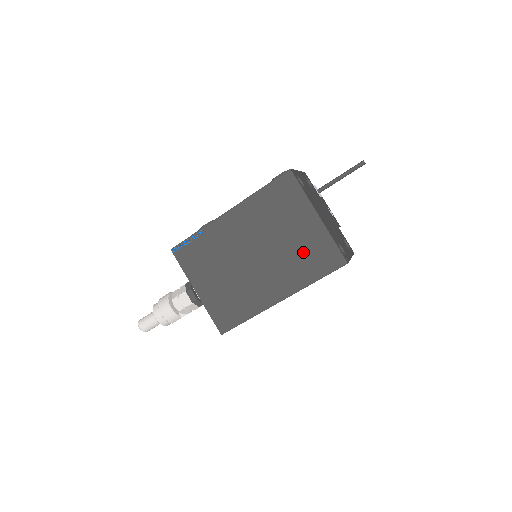
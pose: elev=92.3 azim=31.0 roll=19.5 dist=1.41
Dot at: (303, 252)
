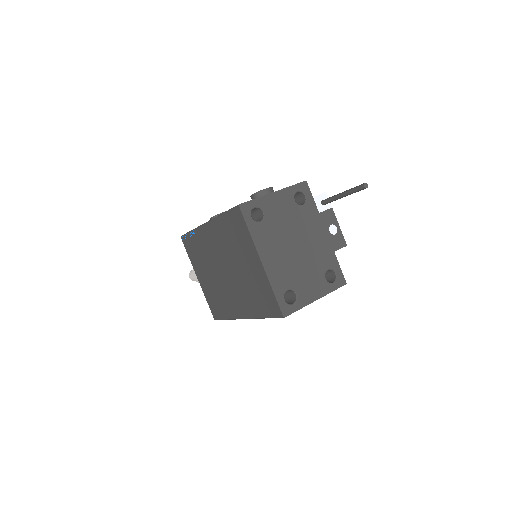
Dot at: (253, 288)
